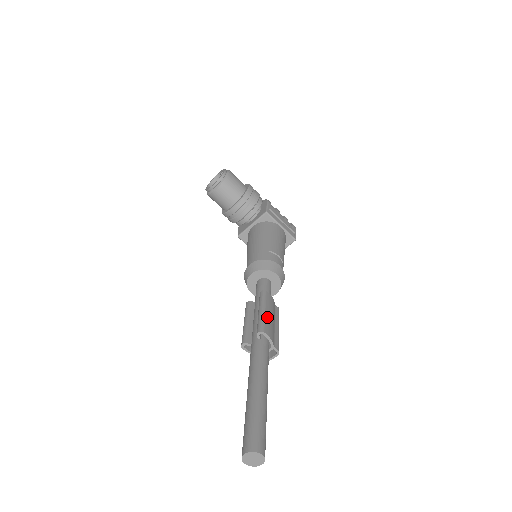
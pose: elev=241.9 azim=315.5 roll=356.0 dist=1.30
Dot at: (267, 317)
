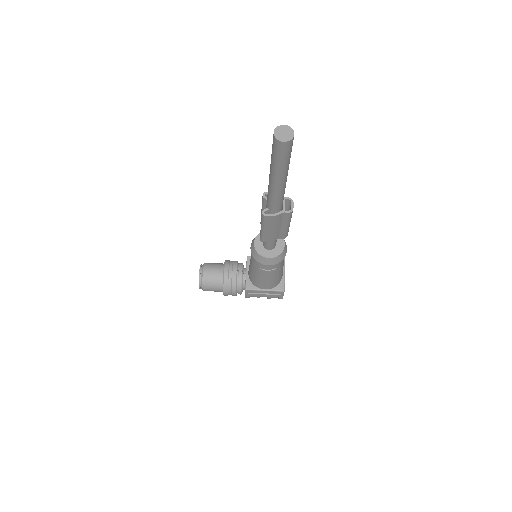
Dot at: occluded
